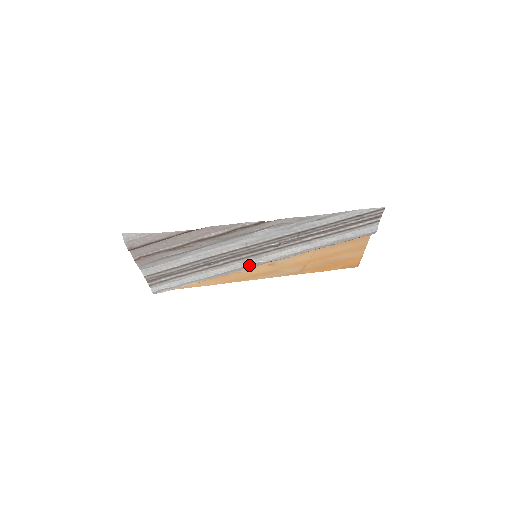
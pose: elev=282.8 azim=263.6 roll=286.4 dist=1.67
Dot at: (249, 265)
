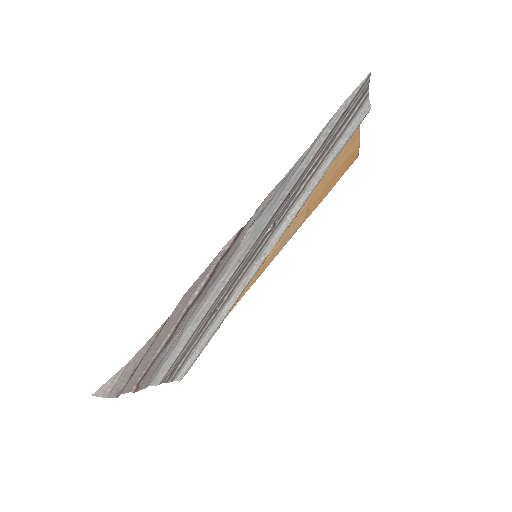
Dot at: (256, 270)
